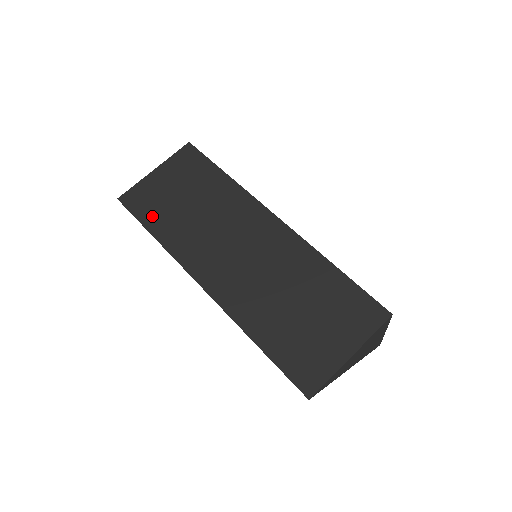
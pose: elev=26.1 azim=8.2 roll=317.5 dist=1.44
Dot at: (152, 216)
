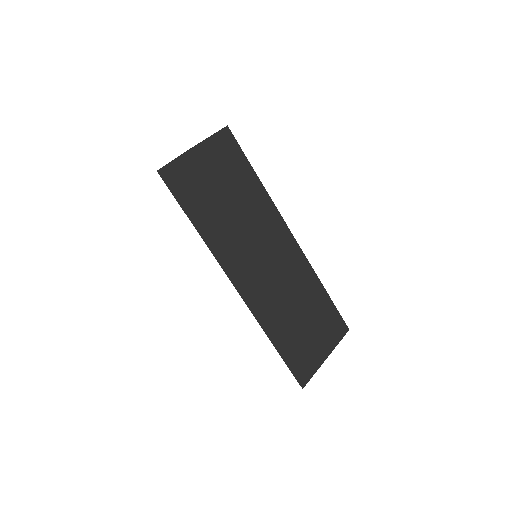
Dot at: (194, 205)
